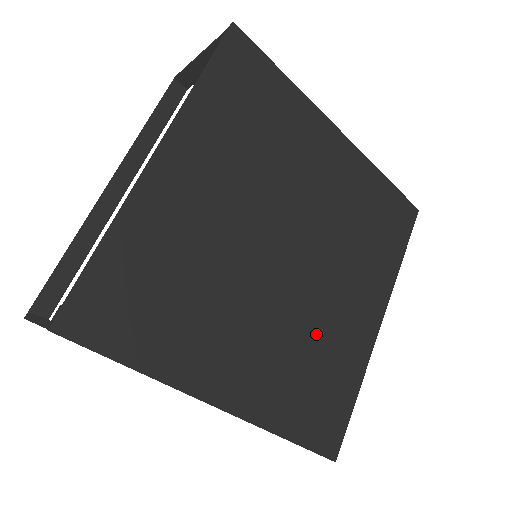
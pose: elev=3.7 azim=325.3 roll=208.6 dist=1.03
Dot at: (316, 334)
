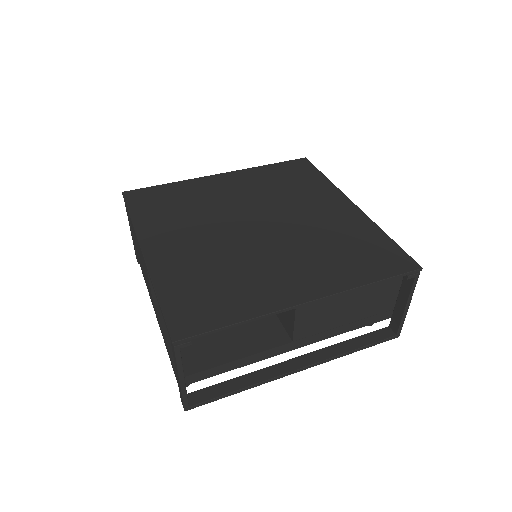
Dot at: (238, 267)
